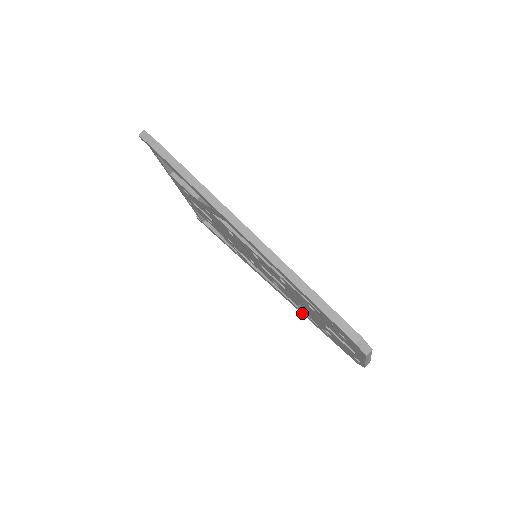
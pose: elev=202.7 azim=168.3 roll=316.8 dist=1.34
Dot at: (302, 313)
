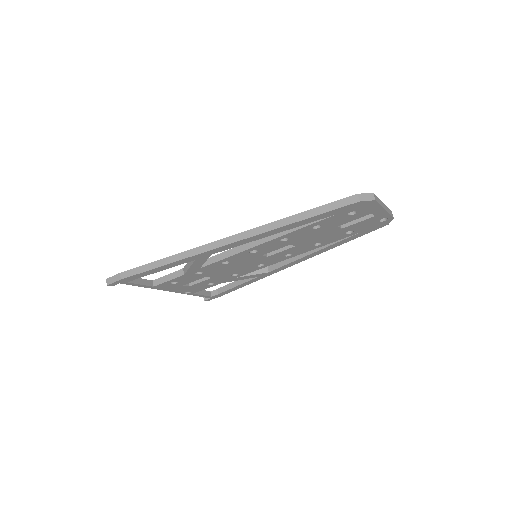
Dot at: (326, 250)
